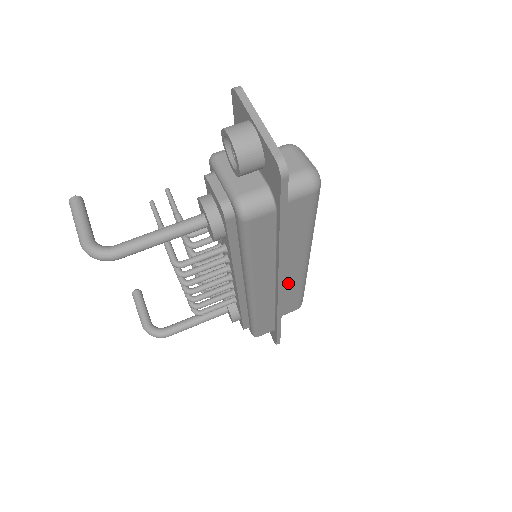
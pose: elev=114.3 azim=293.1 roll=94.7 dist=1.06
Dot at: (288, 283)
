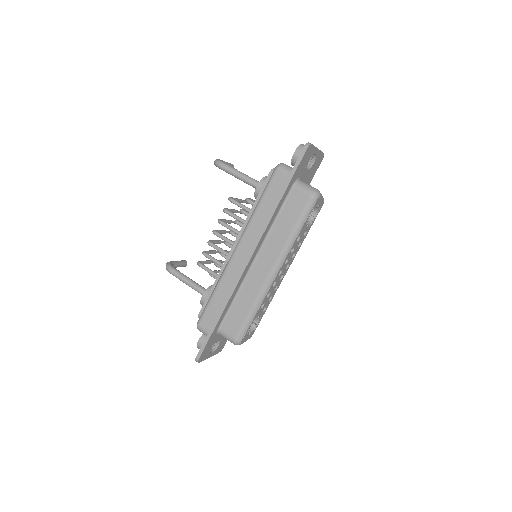
Dot at: (252, 283)
